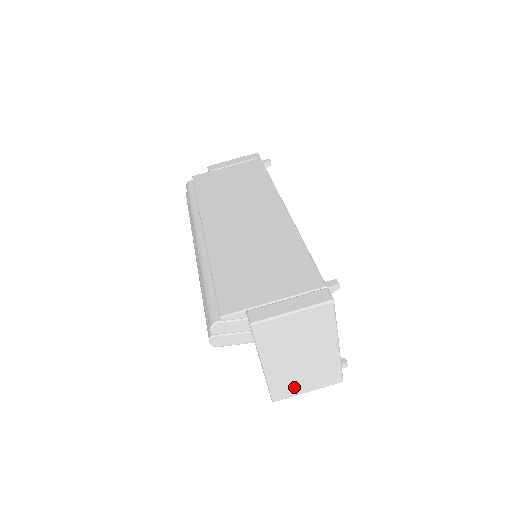
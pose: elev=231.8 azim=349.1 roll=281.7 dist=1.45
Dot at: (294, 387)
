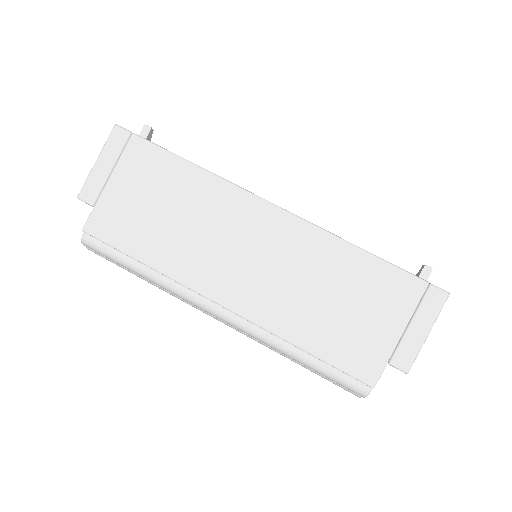
Dot at: occluded
